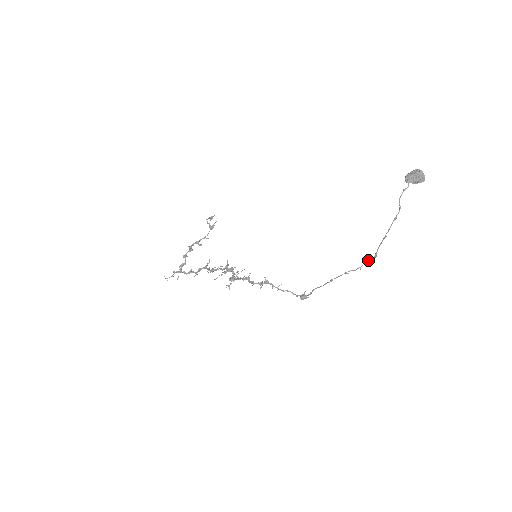
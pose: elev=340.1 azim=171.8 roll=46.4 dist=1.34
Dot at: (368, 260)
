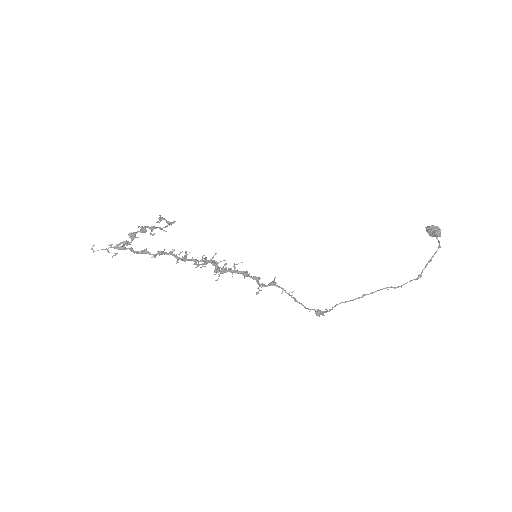
Dot at: (410, 280)
